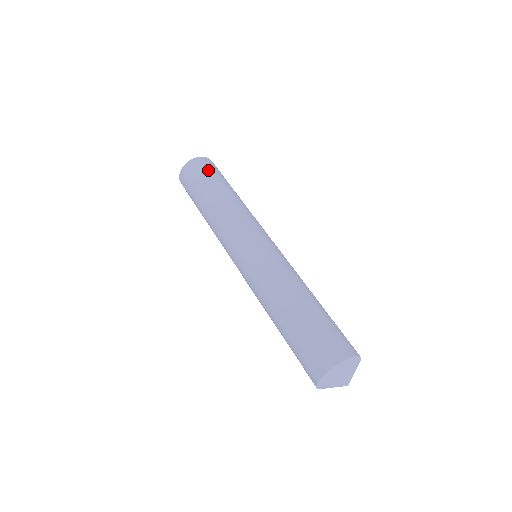
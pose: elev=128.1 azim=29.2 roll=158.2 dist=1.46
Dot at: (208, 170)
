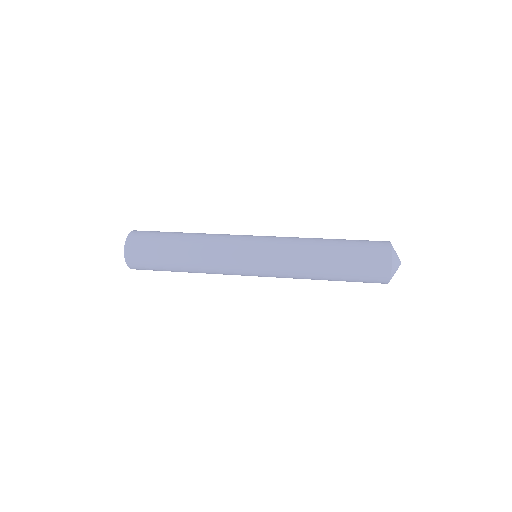
Dot at: (151, 235)
